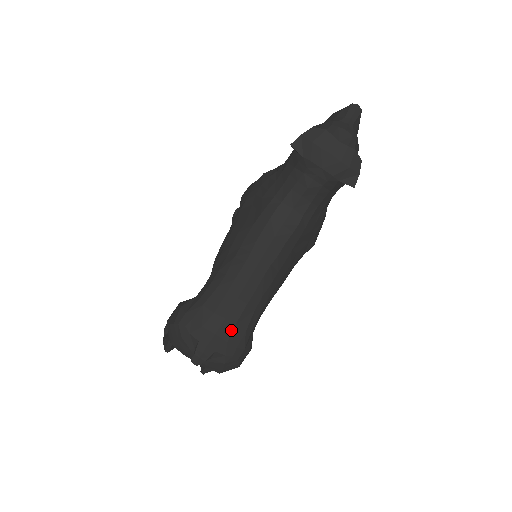
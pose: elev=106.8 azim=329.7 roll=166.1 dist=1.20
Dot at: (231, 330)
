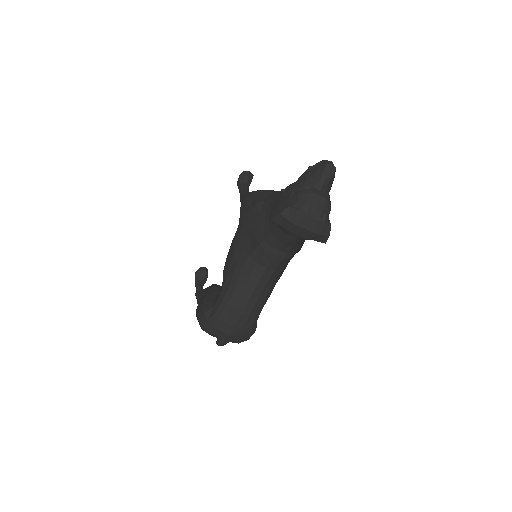
Dot at: (240, 331)
